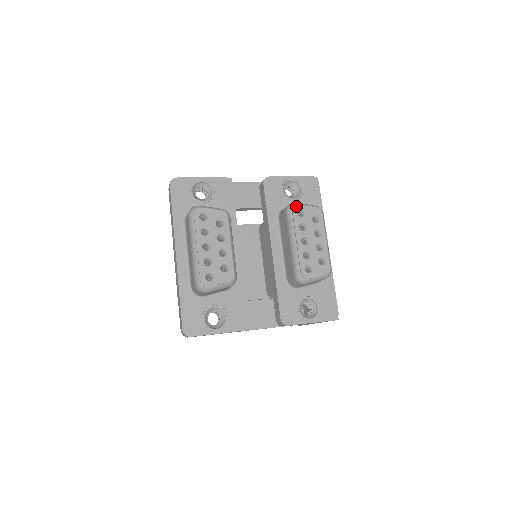
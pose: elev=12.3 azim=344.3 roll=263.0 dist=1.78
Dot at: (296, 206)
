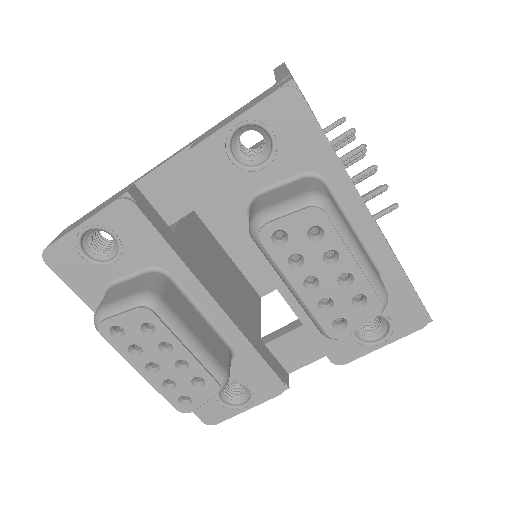
Dot at: (263, 229)
